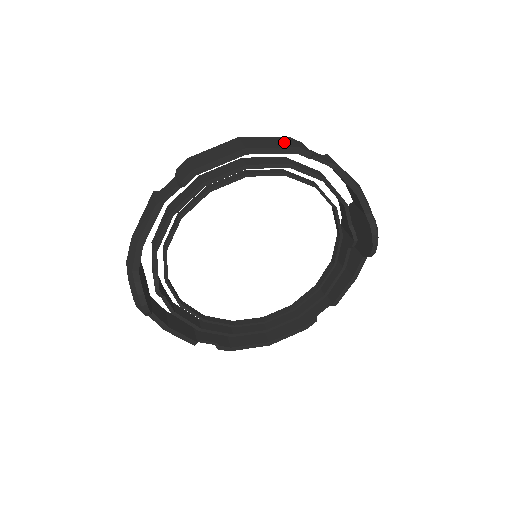
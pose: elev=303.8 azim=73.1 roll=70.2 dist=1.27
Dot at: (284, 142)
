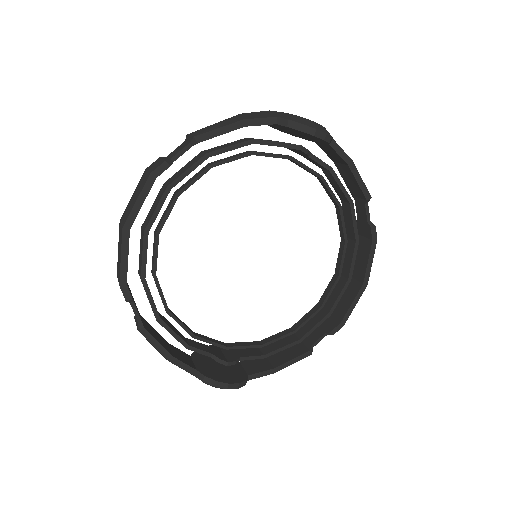
Dot at: (142, 182)
